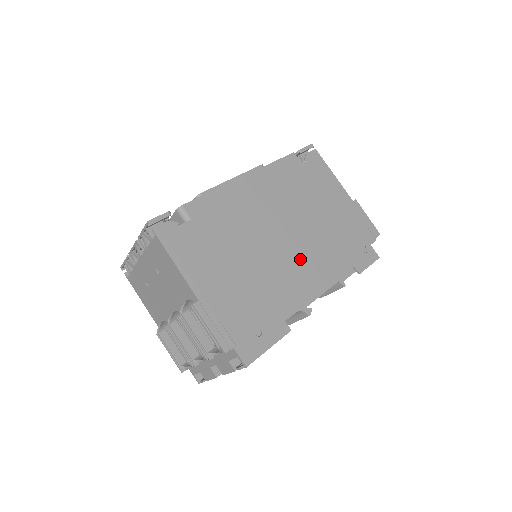
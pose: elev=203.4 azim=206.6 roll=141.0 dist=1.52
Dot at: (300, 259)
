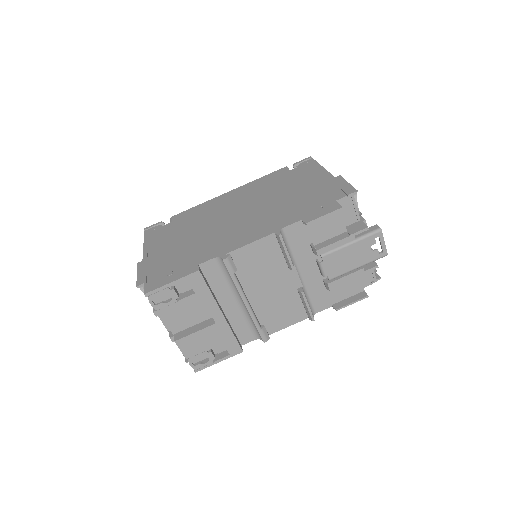
Dot at: (243, 225)
